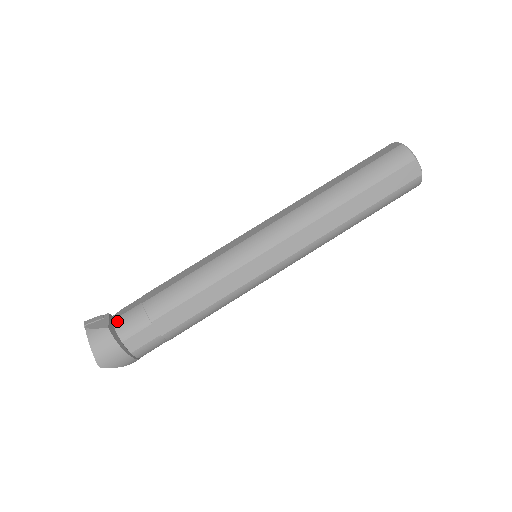
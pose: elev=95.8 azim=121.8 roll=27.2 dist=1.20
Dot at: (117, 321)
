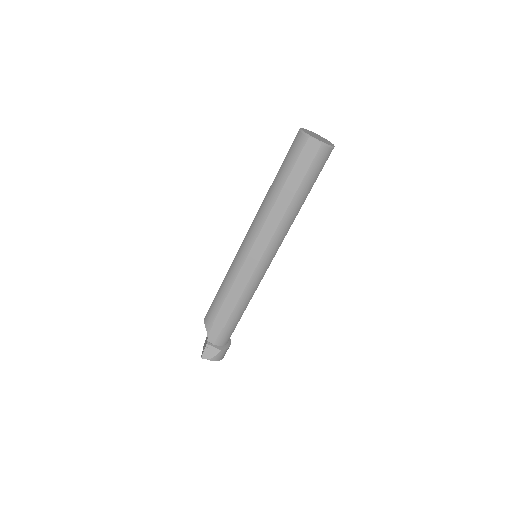
Dot at: (218, 343)
